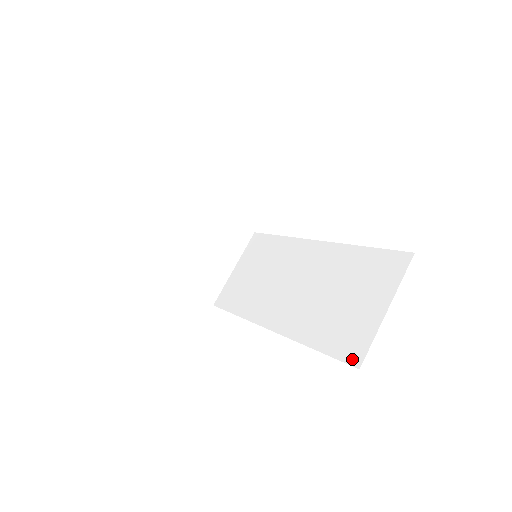
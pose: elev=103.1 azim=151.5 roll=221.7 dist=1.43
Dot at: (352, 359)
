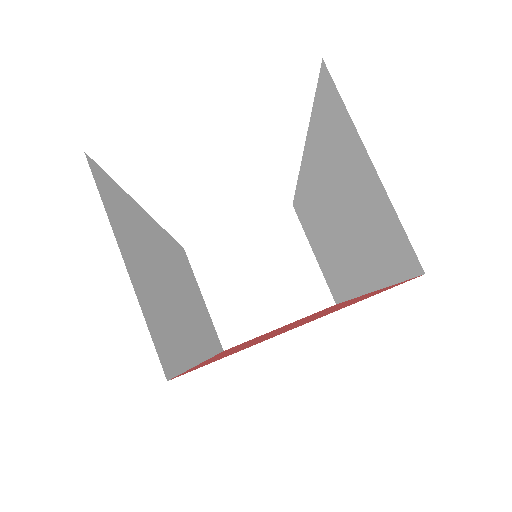
Dot at: (411, 267)
